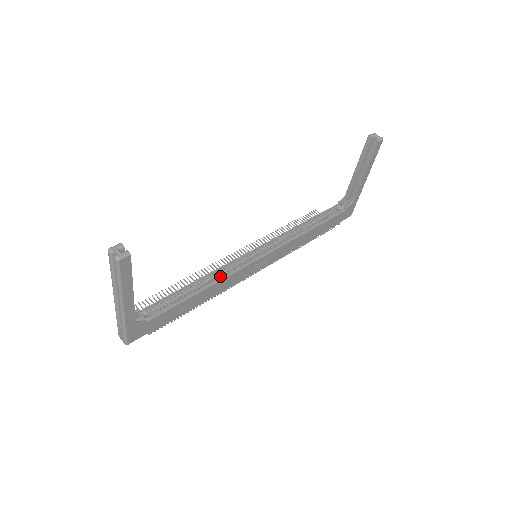
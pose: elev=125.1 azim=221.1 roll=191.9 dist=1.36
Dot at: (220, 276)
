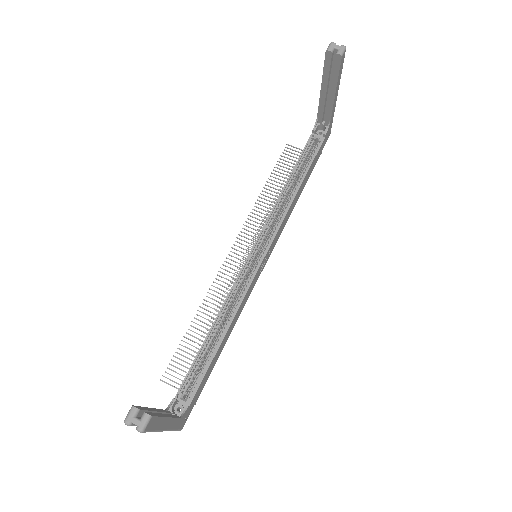
Dot at: (232, 304)
